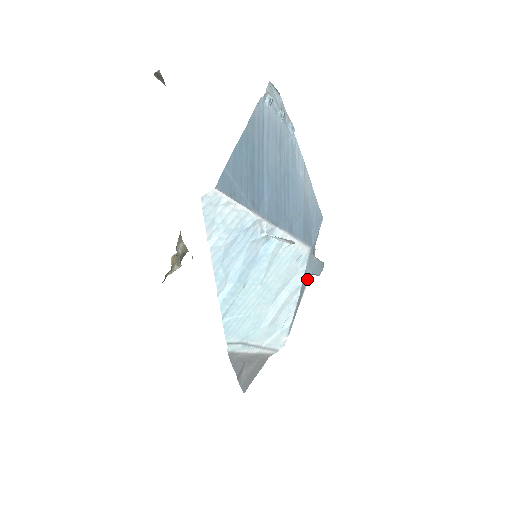
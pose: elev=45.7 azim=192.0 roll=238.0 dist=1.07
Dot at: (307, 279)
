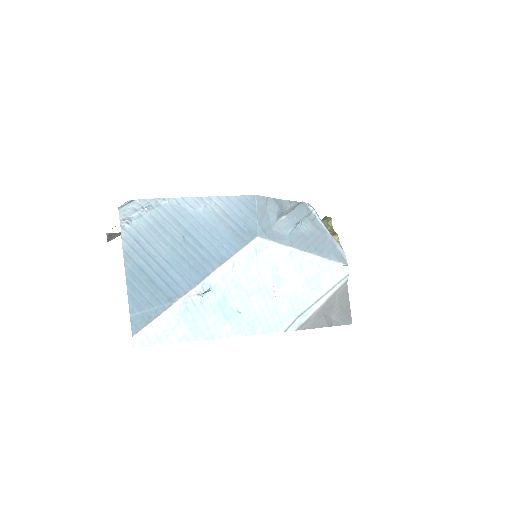
Dot at: (312, 215)
